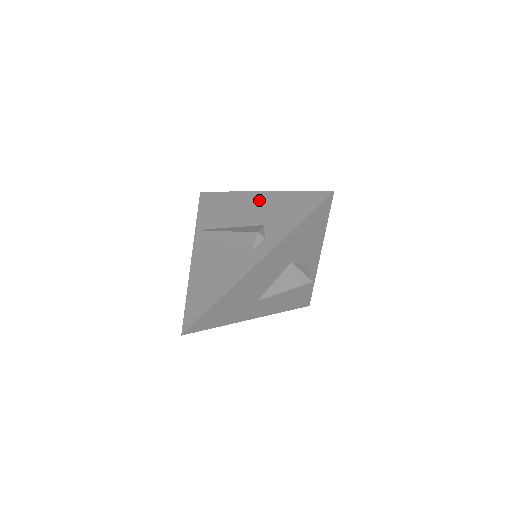
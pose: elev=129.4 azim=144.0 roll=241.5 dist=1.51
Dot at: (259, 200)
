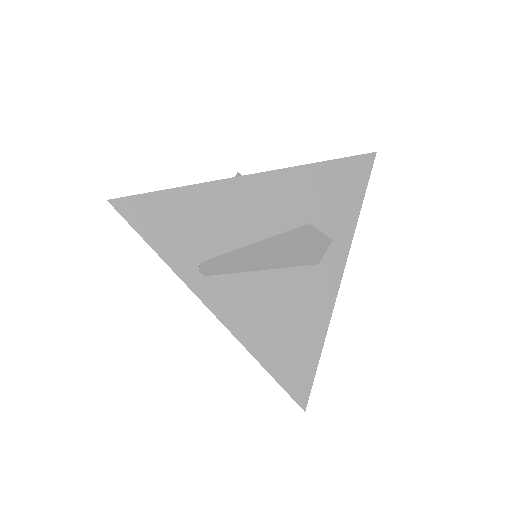
Dot at: (269, 188)
